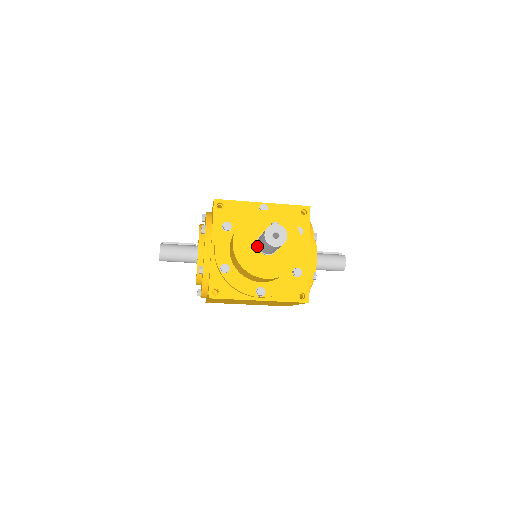
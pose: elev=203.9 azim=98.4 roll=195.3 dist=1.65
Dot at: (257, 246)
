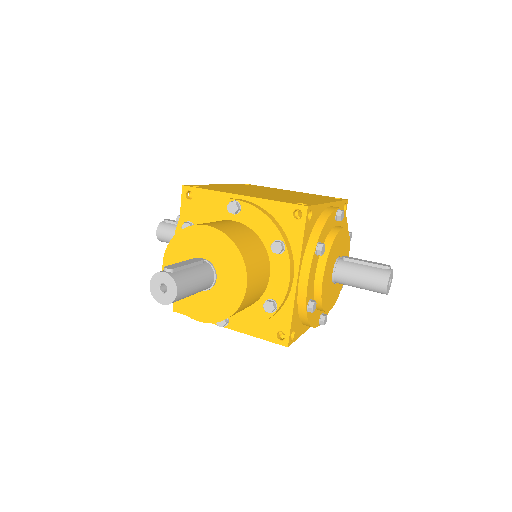
Dot at: occluded
